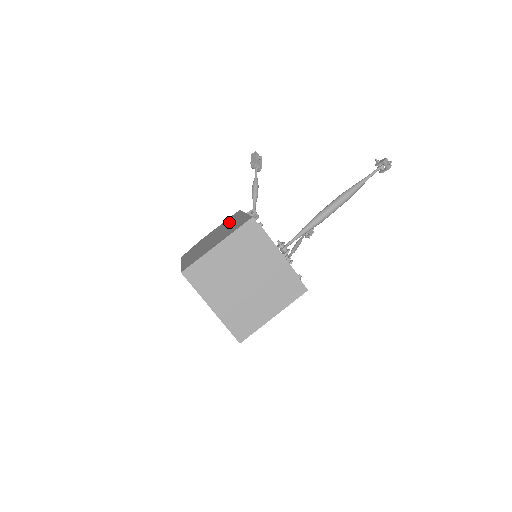
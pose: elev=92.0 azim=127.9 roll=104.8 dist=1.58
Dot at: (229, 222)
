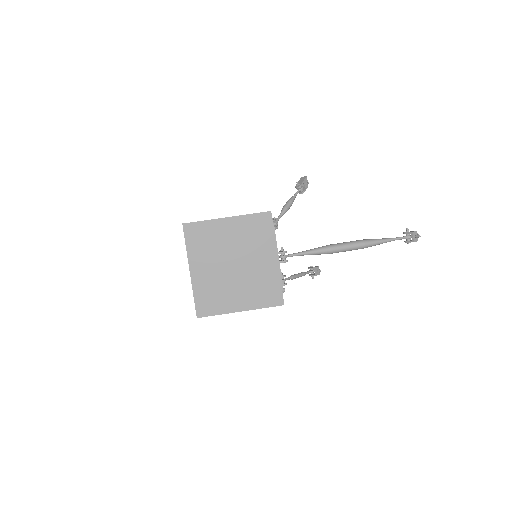
Dot at: occluded
